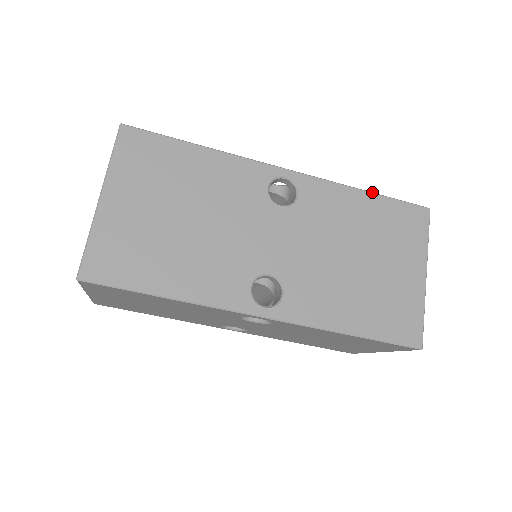
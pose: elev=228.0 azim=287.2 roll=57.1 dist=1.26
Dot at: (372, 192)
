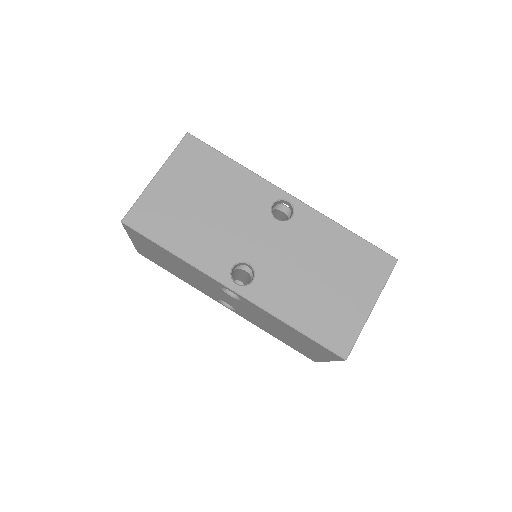
Dot at: occluded
